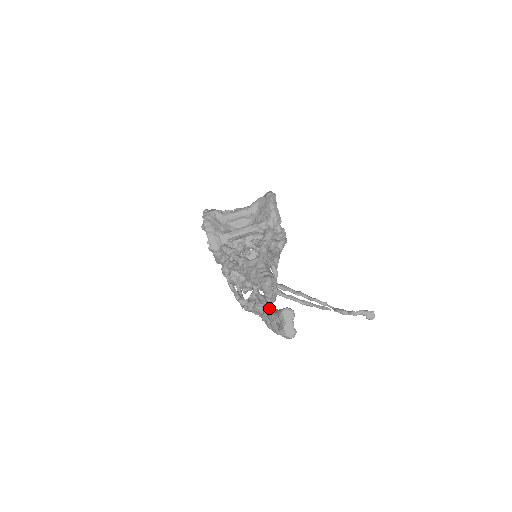
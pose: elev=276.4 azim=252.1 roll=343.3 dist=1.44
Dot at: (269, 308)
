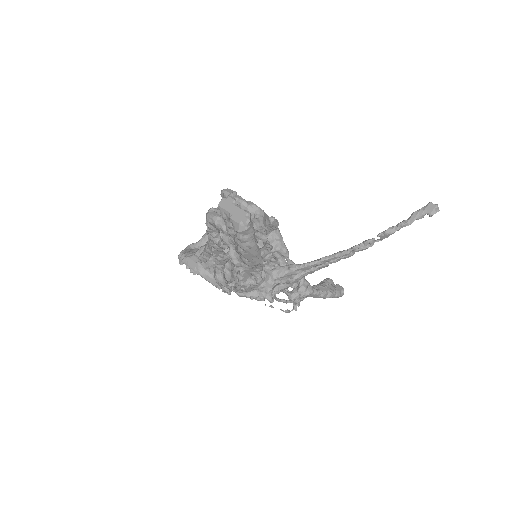
Dot at: occluded
